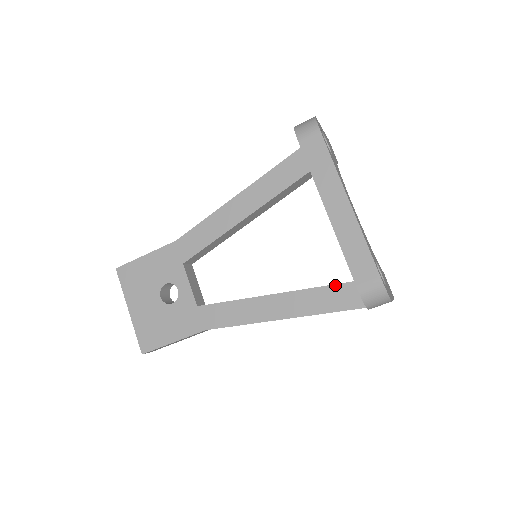
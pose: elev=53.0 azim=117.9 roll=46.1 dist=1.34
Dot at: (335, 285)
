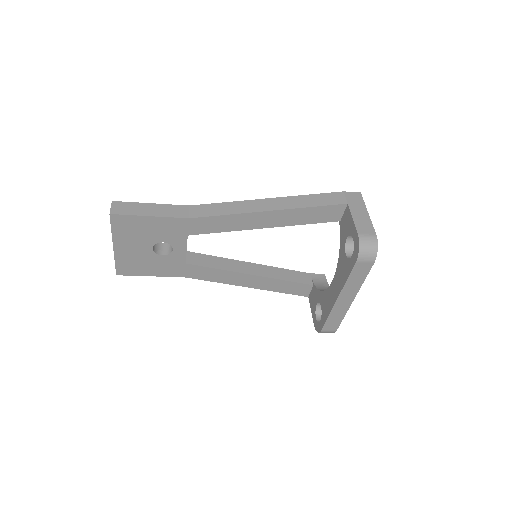
Dot at: (296, 283)
